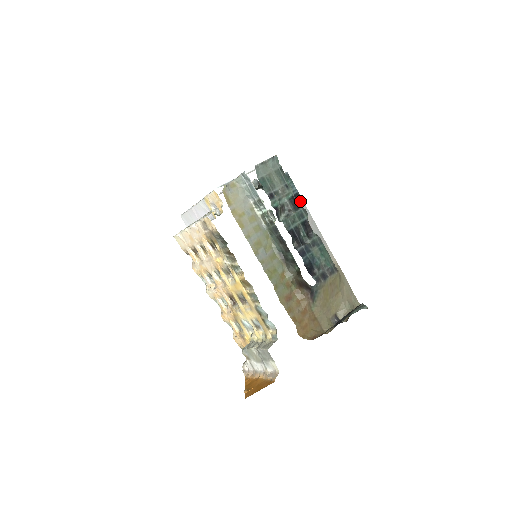
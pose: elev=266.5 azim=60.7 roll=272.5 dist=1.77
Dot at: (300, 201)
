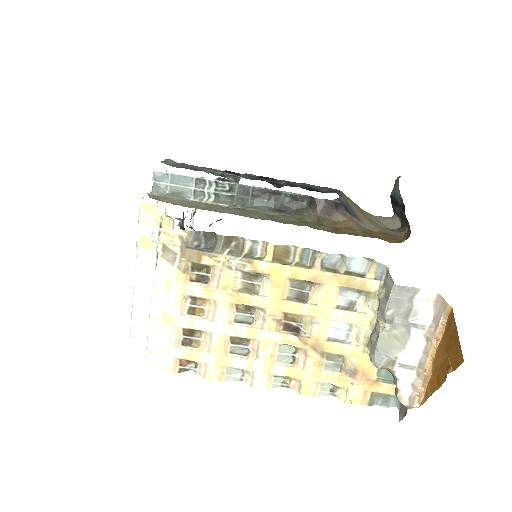
Dot at: occluded
